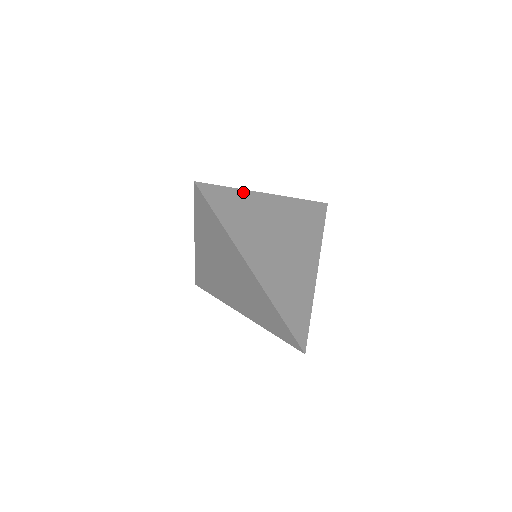
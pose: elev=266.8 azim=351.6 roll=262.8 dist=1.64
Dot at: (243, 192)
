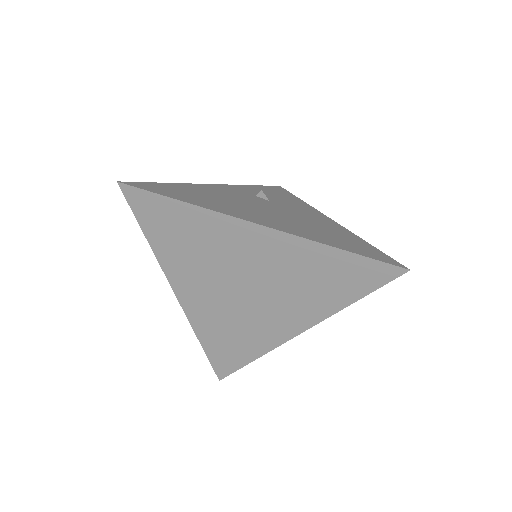
Dot at: (203, 211)
